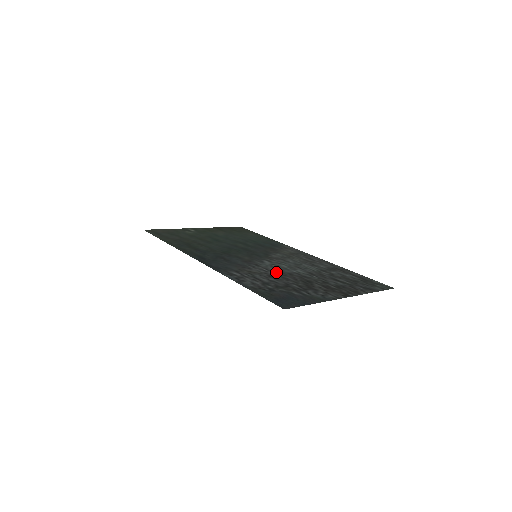
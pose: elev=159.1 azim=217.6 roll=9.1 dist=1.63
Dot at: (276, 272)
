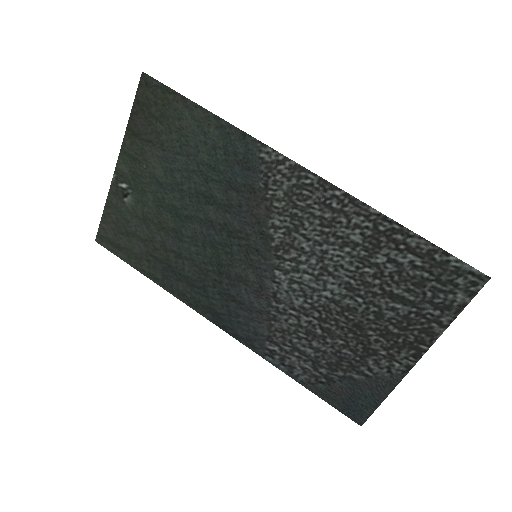
Dot at: (309, 314)
